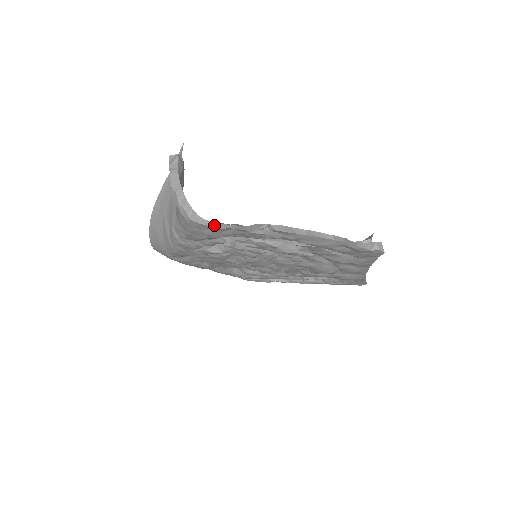
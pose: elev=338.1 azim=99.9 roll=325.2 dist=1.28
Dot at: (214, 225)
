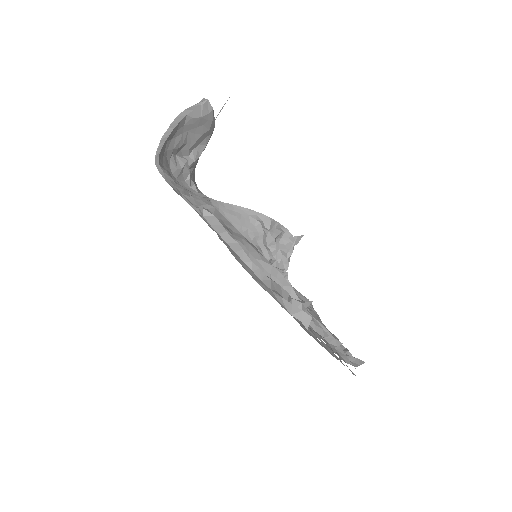
Dot at: (163, 174)
